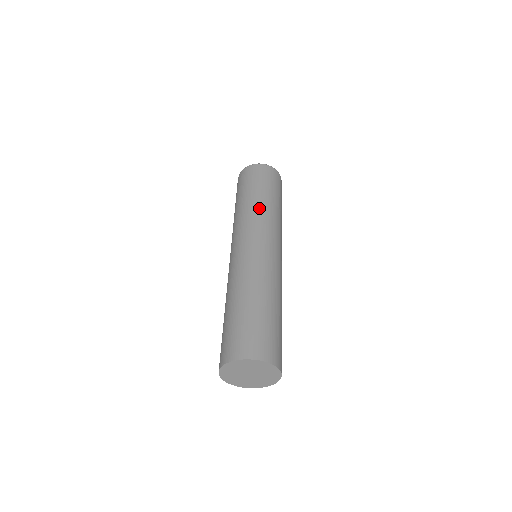
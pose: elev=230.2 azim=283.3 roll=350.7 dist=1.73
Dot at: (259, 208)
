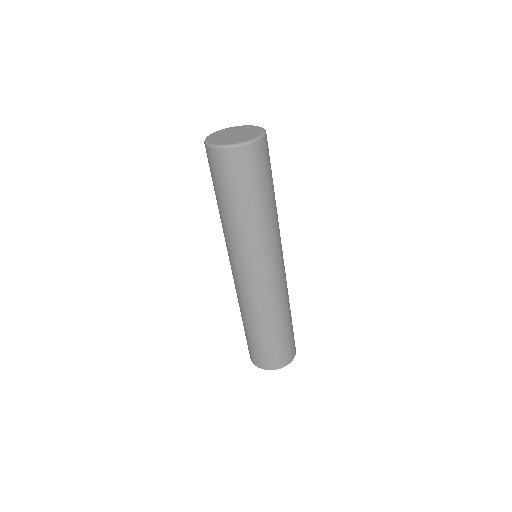
Dot at: (237, 231)
